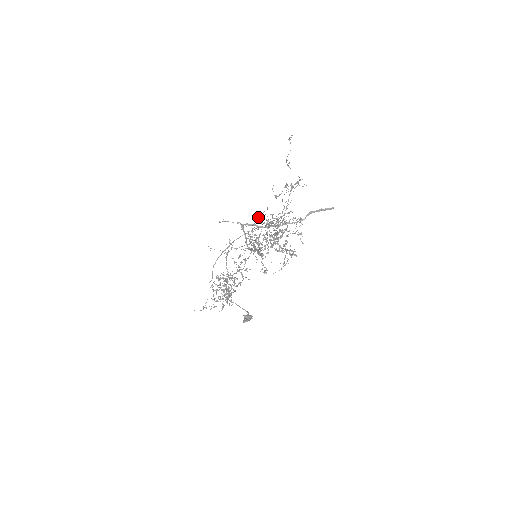
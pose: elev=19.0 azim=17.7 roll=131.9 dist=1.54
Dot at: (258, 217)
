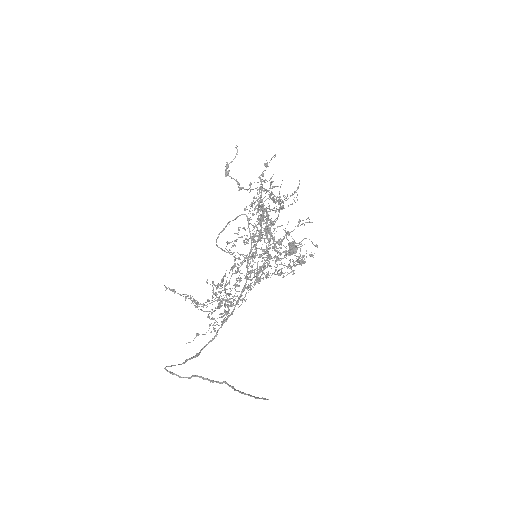
Dot at: (261, 175)
